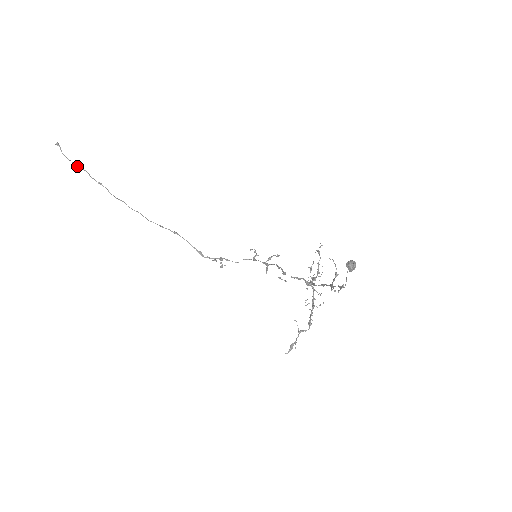
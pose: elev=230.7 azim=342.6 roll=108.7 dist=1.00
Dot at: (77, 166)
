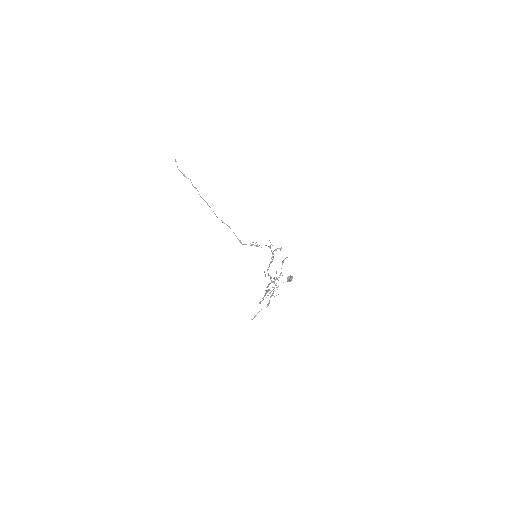
Dot at: (185, 176)
